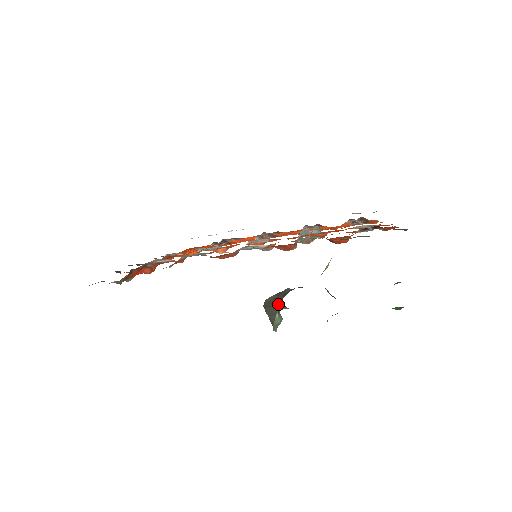
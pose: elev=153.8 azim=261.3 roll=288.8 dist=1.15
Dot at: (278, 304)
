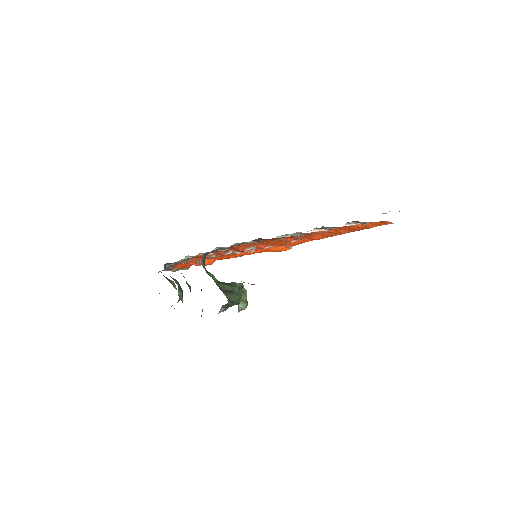
Dot at: occluded
